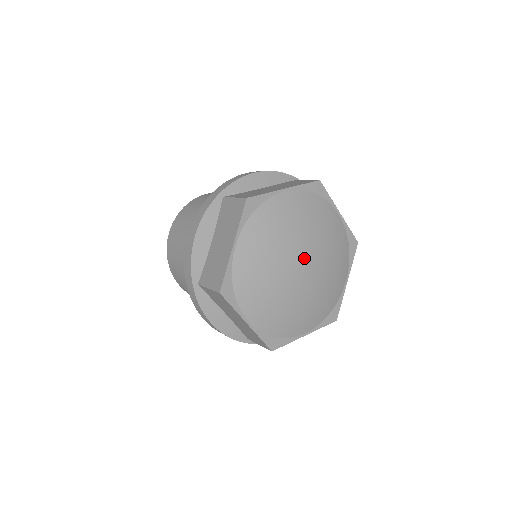
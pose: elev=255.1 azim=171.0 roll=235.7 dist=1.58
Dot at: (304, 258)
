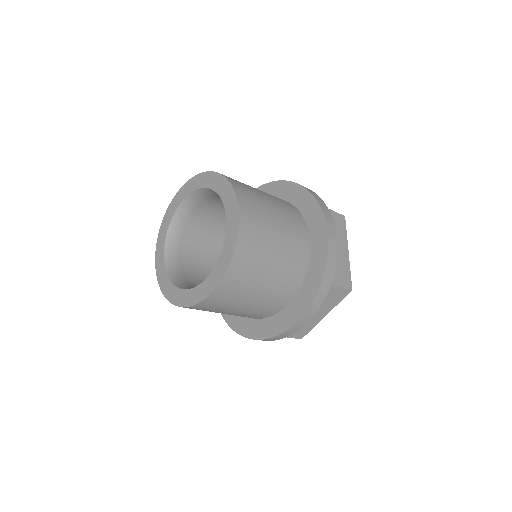
Dot at: occluded
